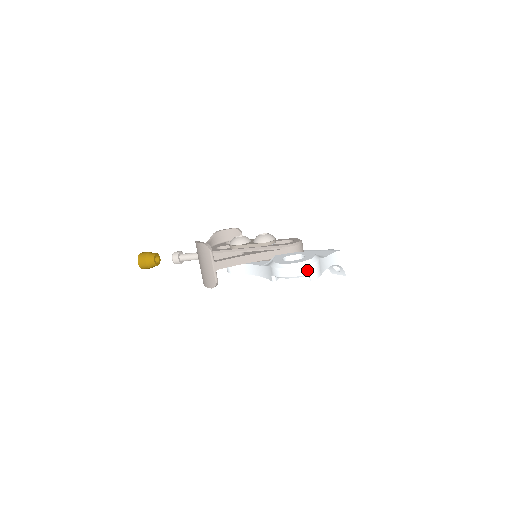
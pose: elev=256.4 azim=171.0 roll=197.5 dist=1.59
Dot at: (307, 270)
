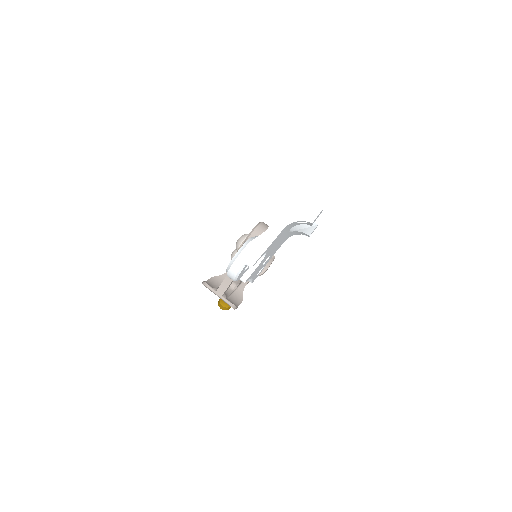
Dot at: (239, 264)
